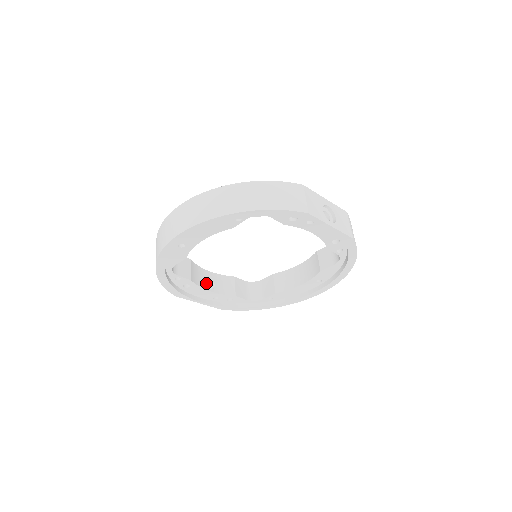
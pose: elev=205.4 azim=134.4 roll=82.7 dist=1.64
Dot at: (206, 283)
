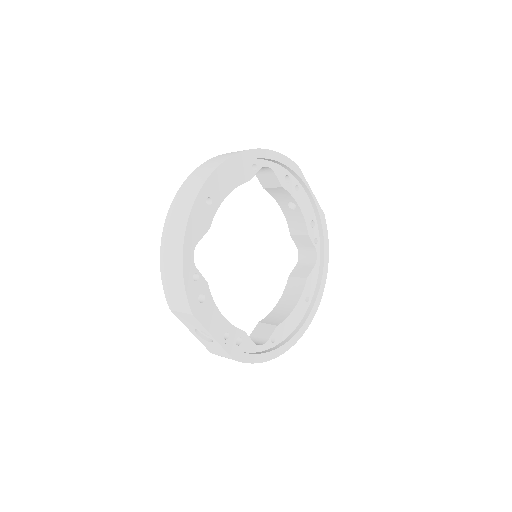
Dot at: occluded
